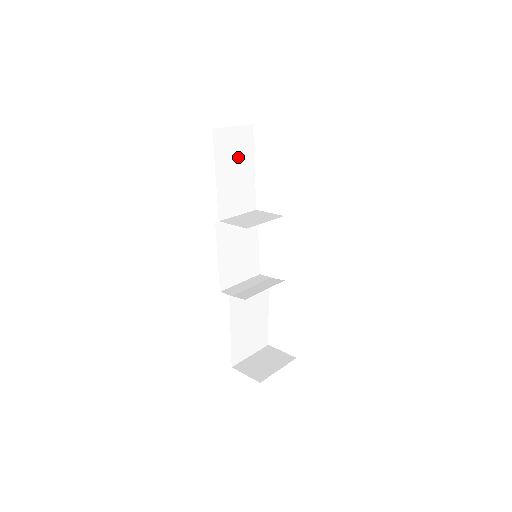
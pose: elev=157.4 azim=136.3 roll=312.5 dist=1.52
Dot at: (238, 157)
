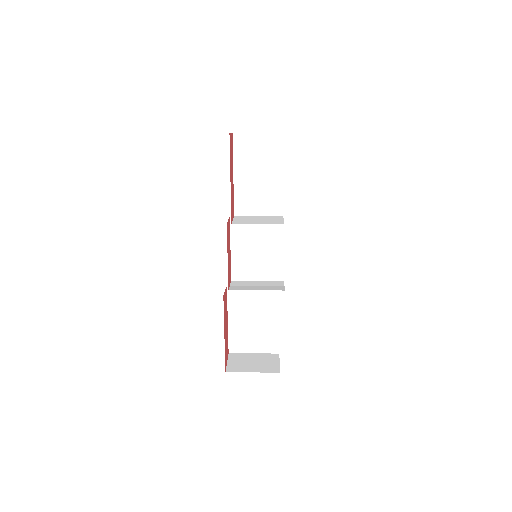
Dot at: (263, 162)
